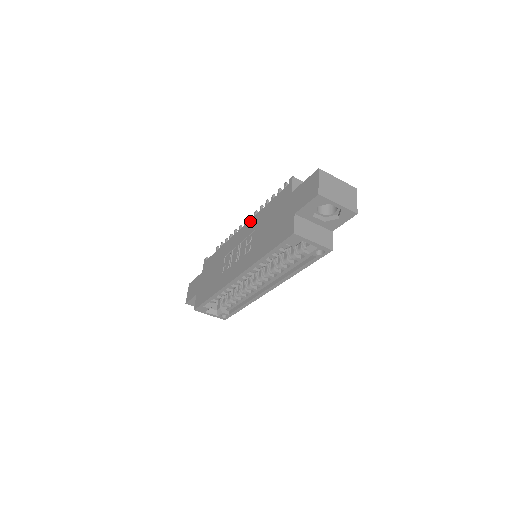
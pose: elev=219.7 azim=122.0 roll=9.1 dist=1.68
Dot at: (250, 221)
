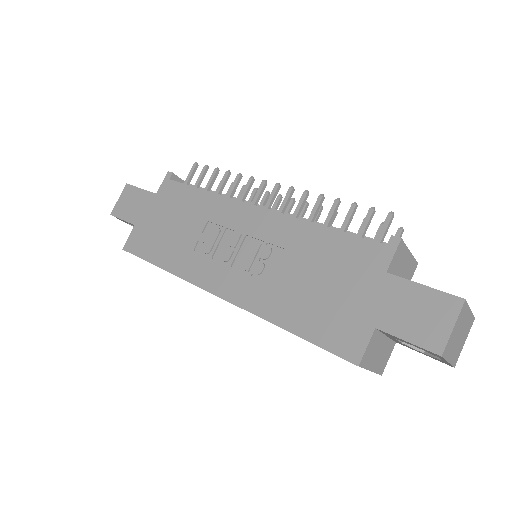
Dot at: (280, 216)
